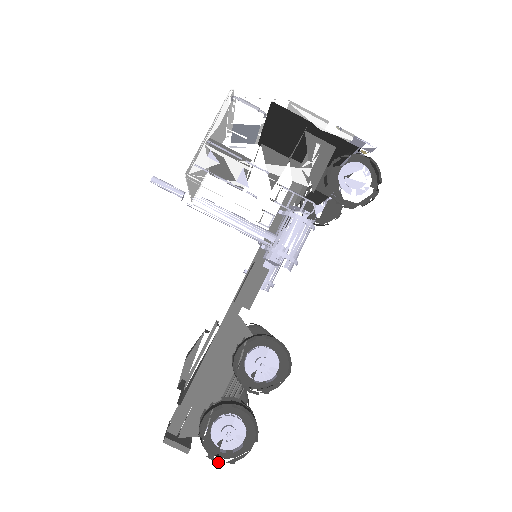
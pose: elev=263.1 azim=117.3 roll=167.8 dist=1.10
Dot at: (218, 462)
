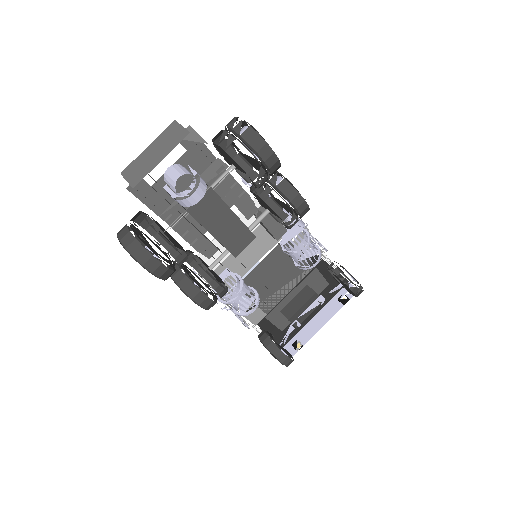
Dot at: (246, 122)
